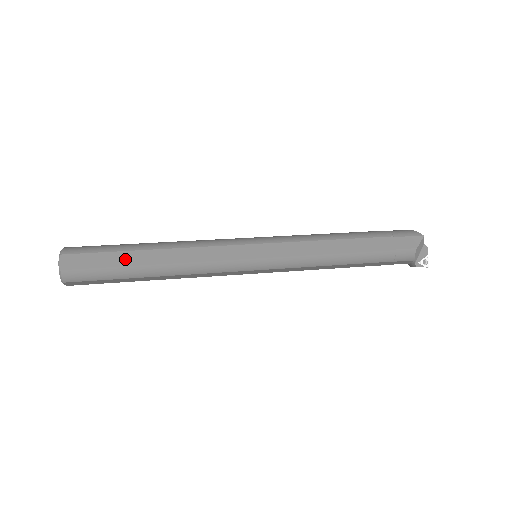
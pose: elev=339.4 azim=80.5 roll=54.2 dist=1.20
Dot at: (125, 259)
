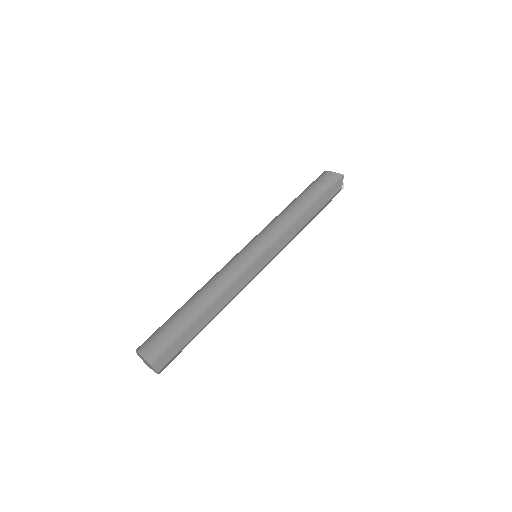
Dot at: (193, 330)
